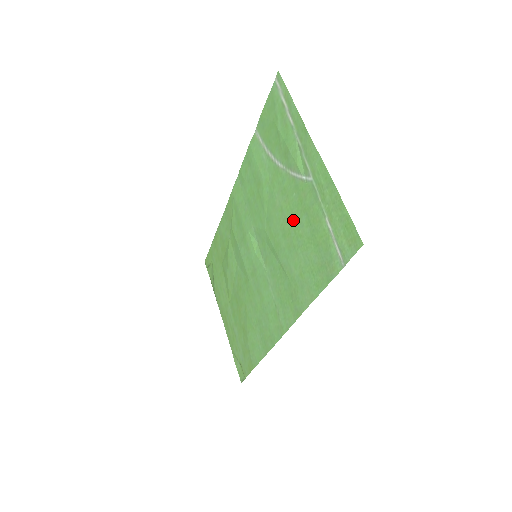
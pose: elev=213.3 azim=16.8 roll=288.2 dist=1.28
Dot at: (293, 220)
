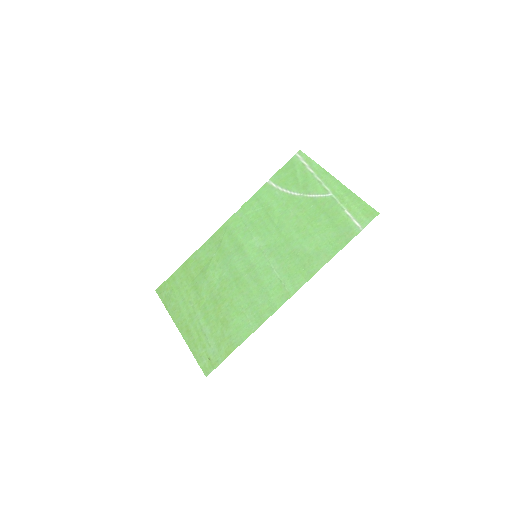
Dot at: (310, 219)
